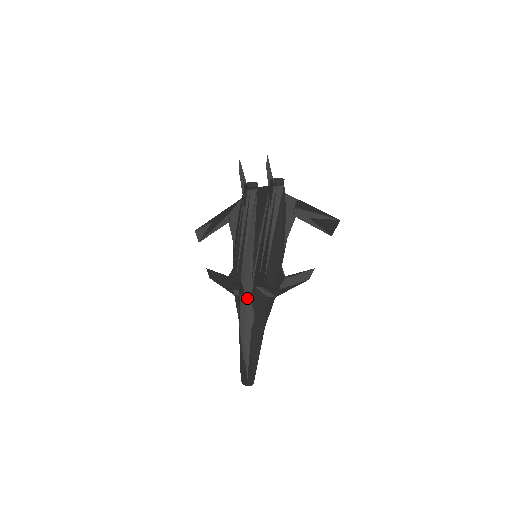
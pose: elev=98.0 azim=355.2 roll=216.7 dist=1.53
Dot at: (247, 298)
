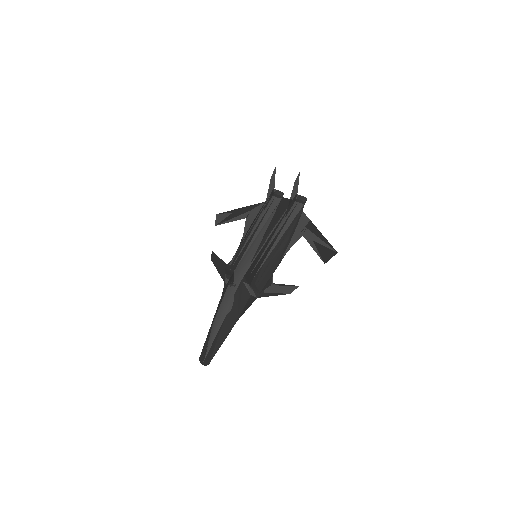
Dot at: (232, 289)
